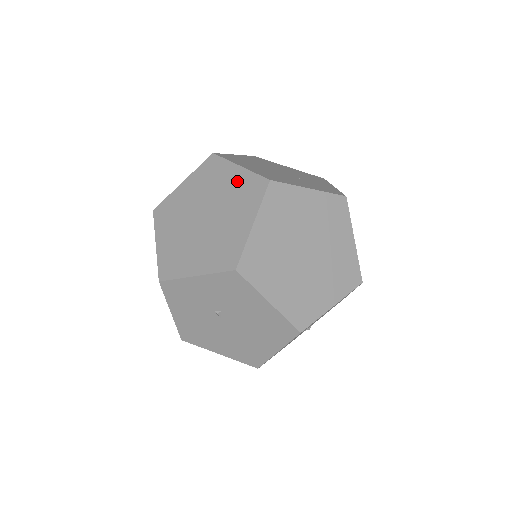
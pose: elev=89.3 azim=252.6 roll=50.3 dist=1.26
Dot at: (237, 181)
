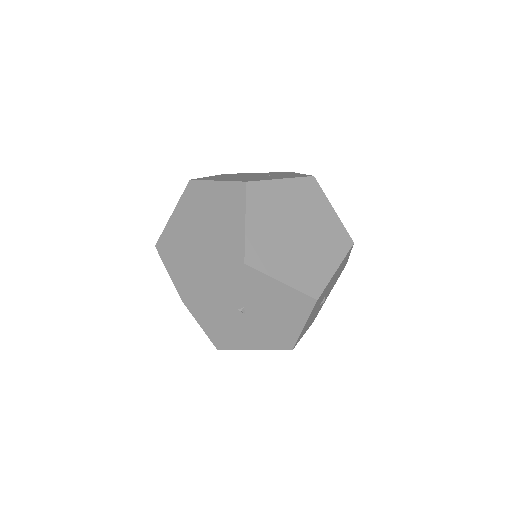
Dot at: (219, 194)
